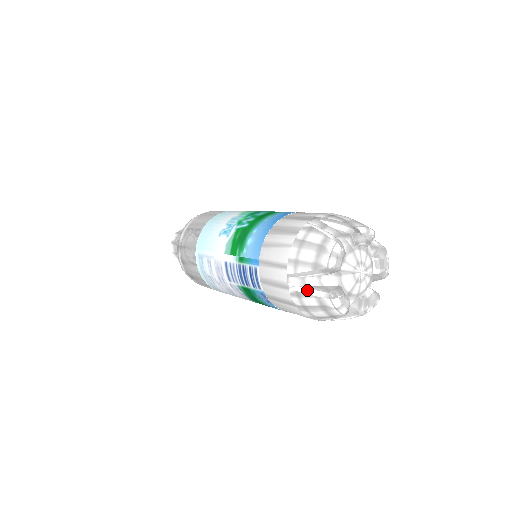
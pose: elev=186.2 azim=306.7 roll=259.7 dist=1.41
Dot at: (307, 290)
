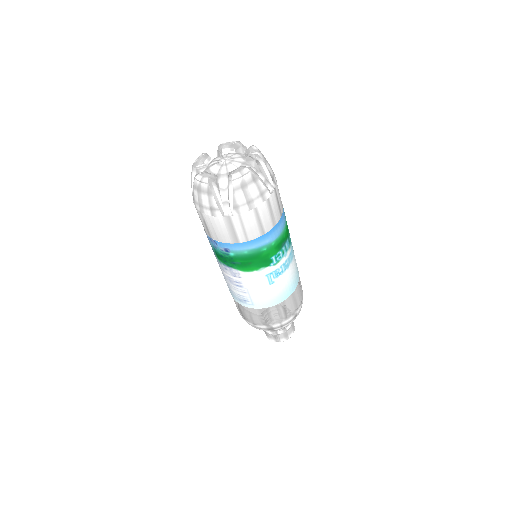
Dot at: (193, 191)
